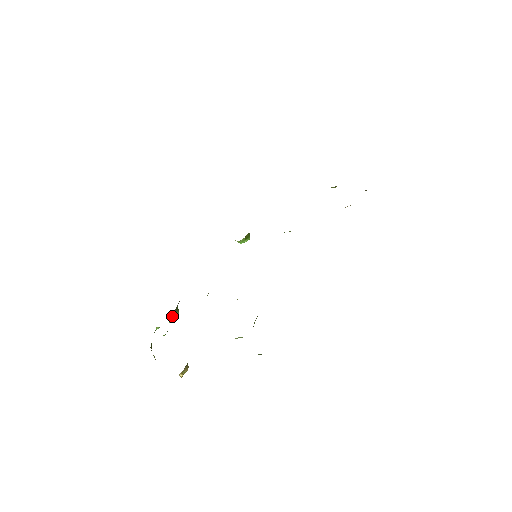
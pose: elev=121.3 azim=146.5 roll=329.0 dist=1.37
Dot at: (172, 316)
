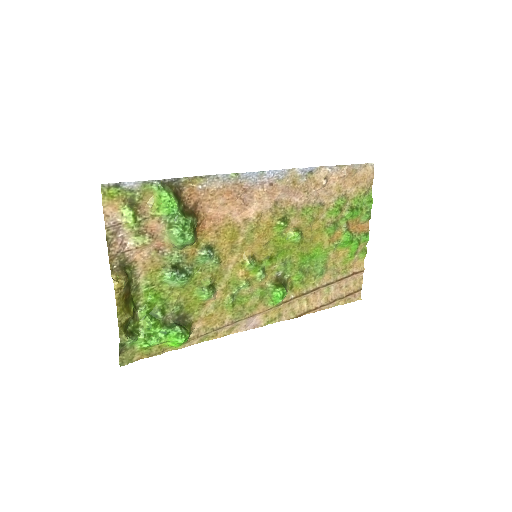
Dot at: (170, 326)
